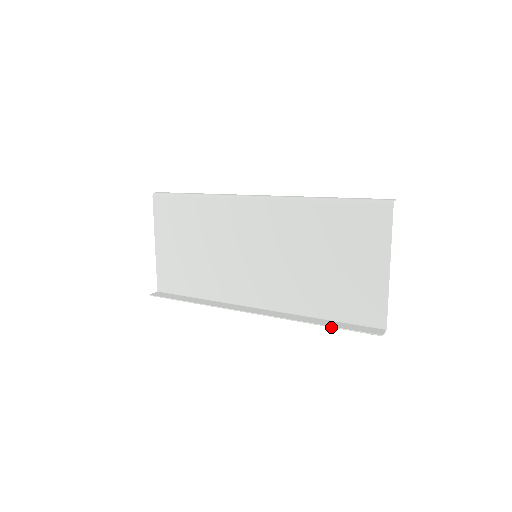
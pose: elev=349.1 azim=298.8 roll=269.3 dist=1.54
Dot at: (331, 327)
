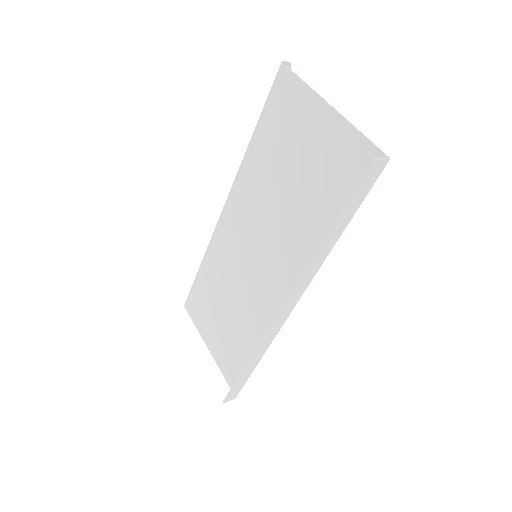
Dot at: (333, 223)
